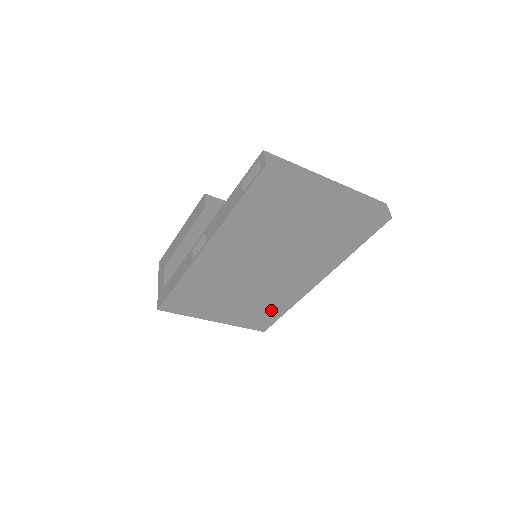
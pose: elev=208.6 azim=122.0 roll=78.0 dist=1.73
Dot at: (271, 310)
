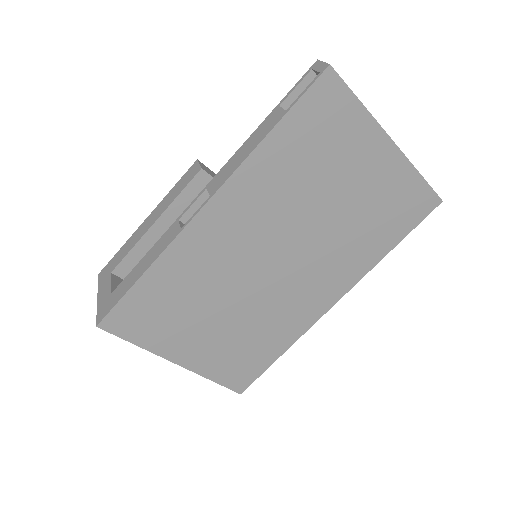
Dot at: (262, 349)
